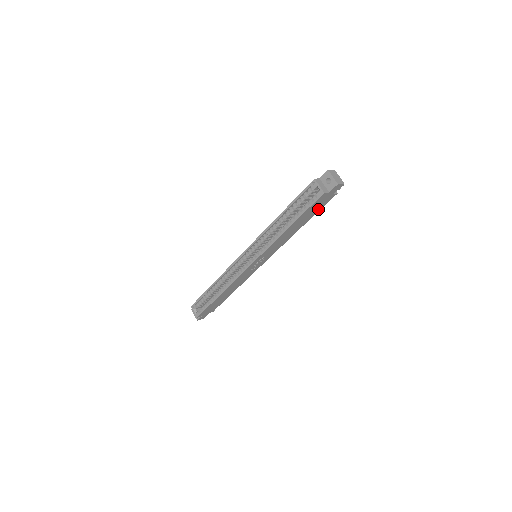
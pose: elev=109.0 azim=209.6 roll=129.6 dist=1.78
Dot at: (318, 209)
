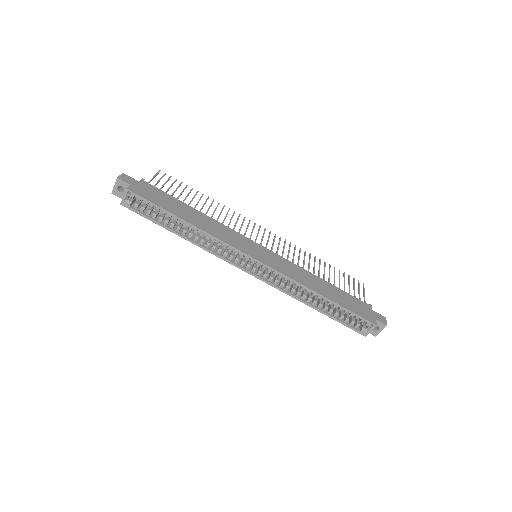
Dot at: occluded
